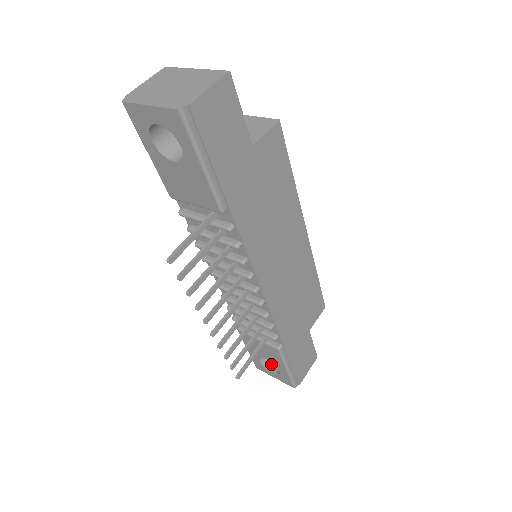
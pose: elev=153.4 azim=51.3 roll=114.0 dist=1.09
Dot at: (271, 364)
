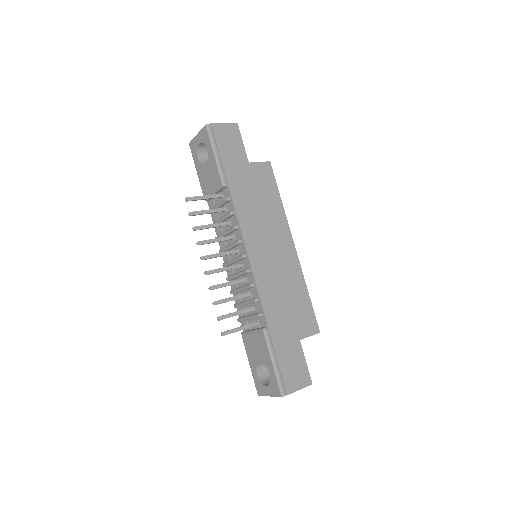
Dot at: (268, 382)
